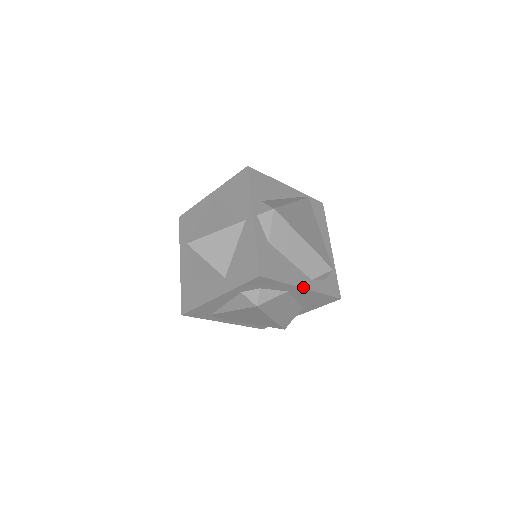
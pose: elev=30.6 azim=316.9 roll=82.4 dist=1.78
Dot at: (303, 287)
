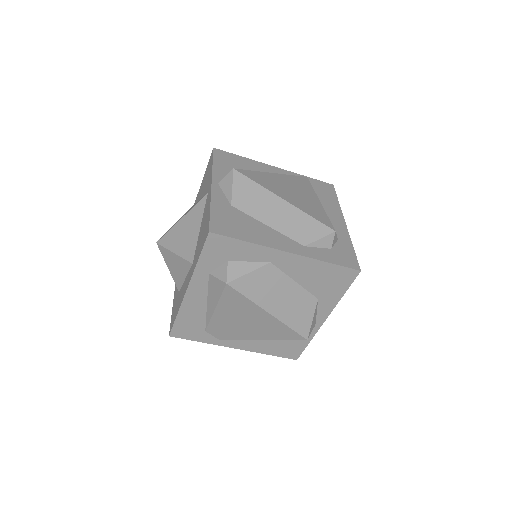
Dot at: (287, 251)
